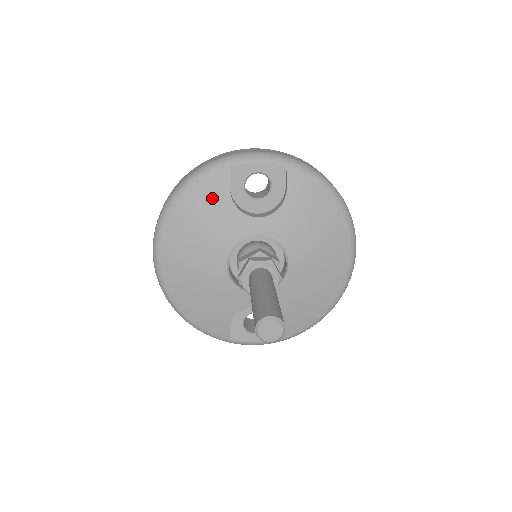
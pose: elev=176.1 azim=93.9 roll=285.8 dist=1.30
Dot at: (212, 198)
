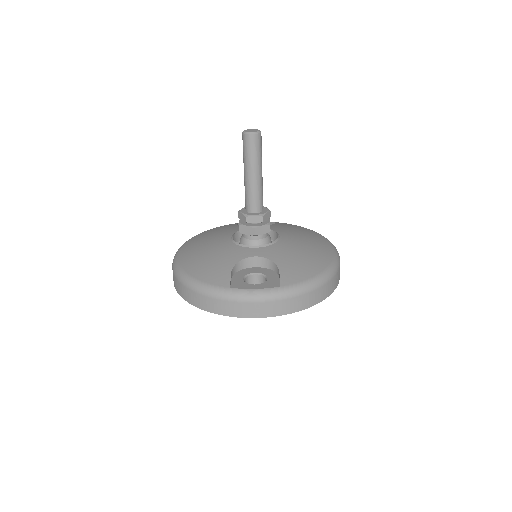
Dot at: (224, 227)
